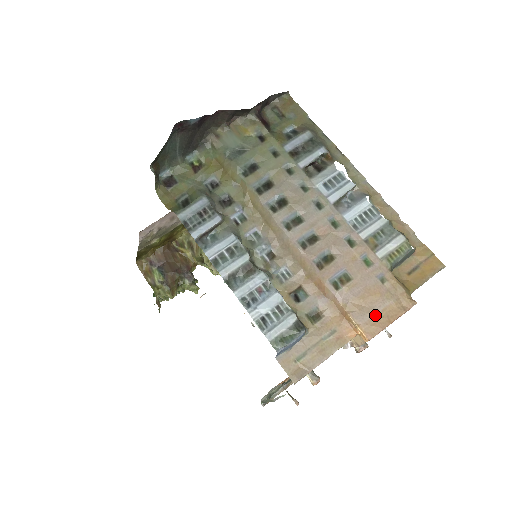
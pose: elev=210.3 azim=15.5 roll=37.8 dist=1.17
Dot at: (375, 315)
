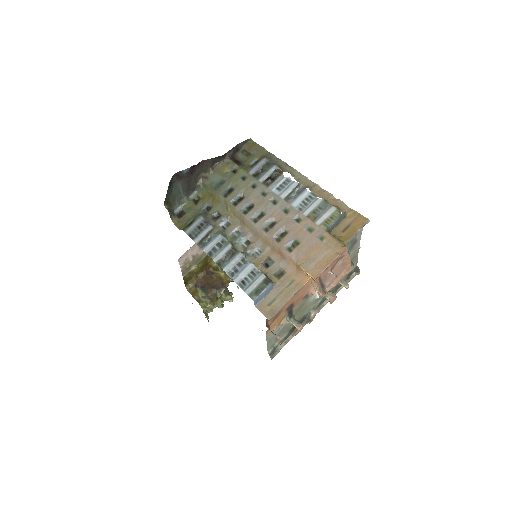
Dot at: (318, 262)
